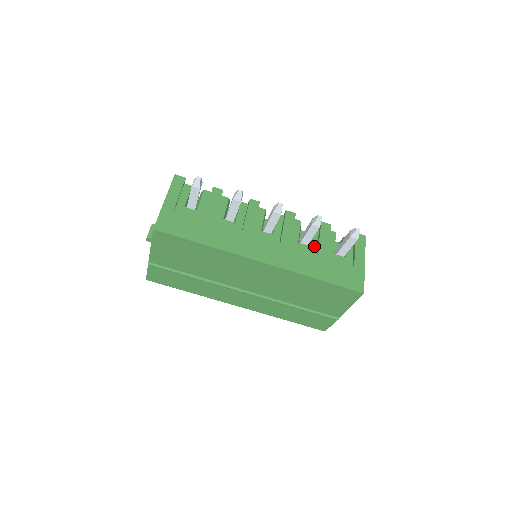
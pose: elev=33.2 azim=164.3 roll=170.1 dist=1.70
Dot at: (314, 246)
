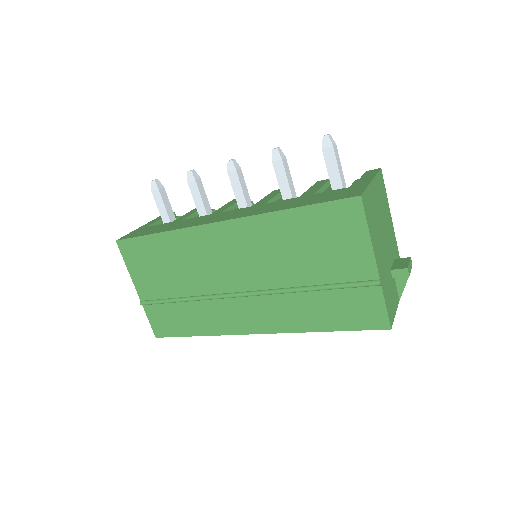
Dot at: occluded
